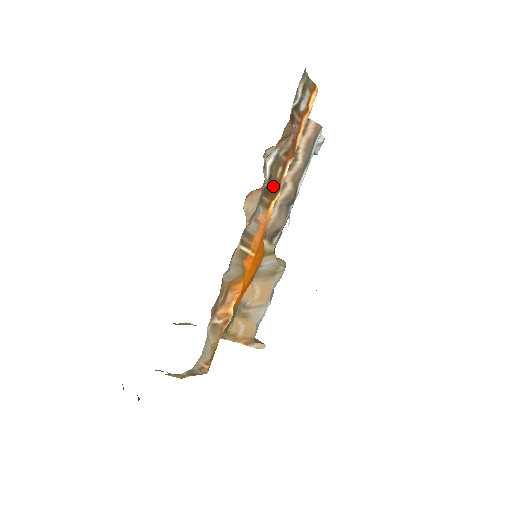
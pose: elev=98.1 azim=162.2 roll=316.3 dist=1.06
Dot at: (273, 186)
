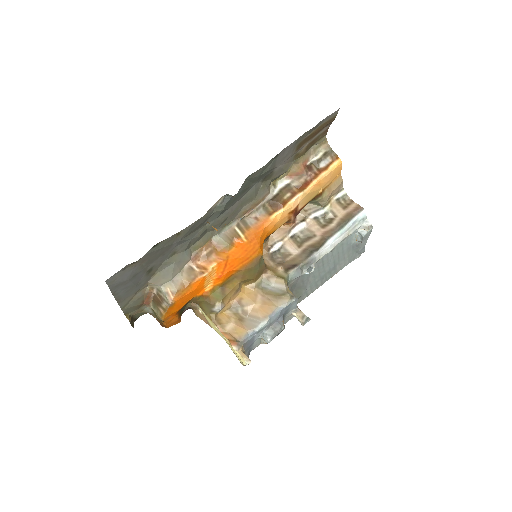
Dot at: (277, 201)
